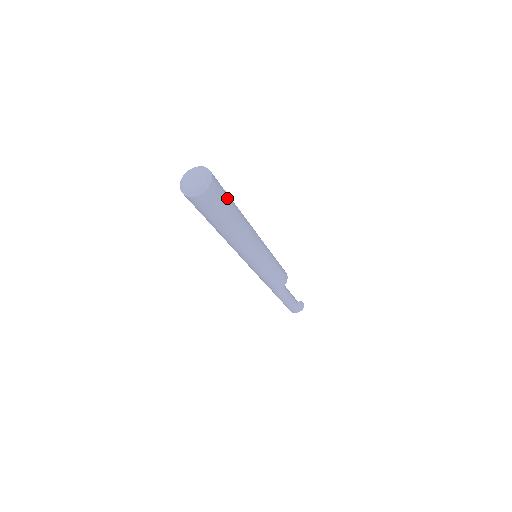
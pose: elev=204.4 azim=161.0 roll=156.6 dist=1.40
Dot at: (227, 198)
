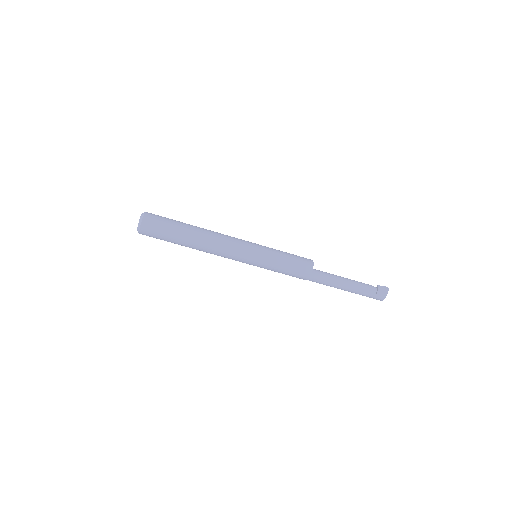
Dot at: (169, 223)
